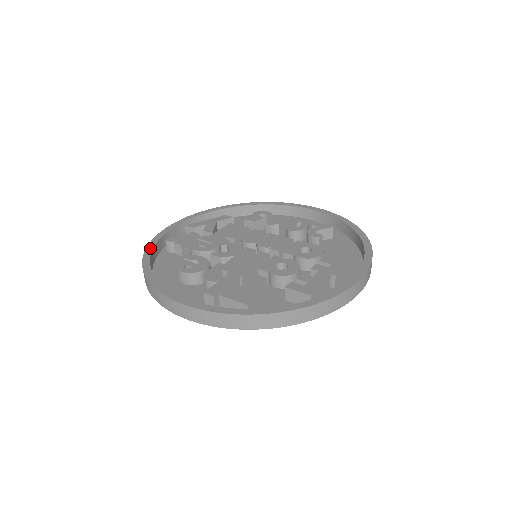
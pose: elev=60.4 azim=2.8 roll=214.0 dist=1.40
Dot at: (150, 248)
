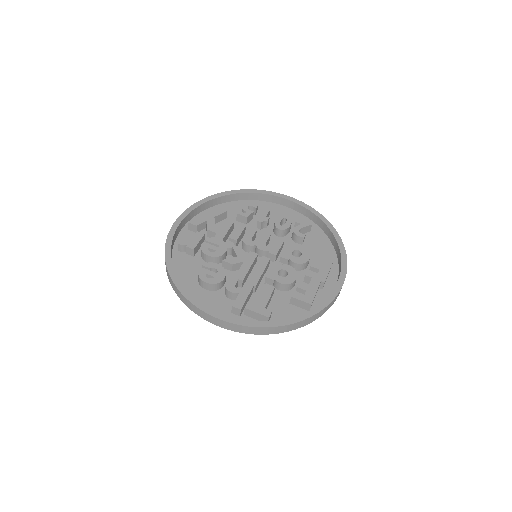
Dot at: (168, 254)
